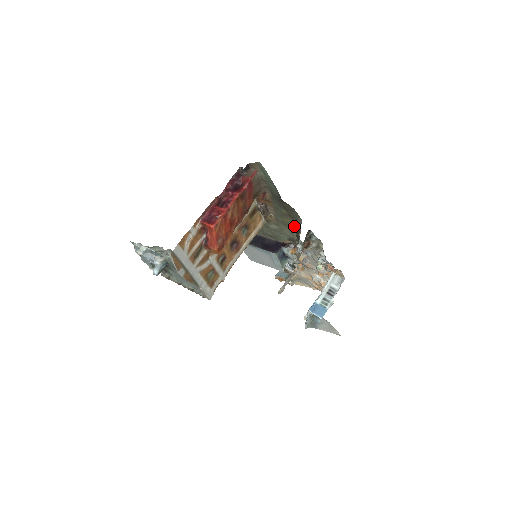
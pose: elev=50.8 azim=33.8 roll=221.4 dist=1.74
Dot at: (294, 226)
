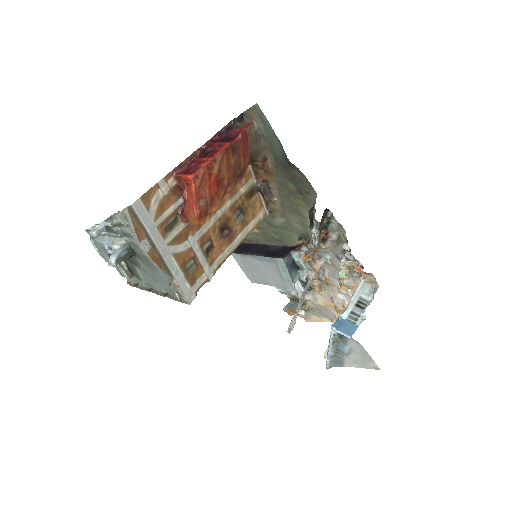
Dot at: (306, 209)
